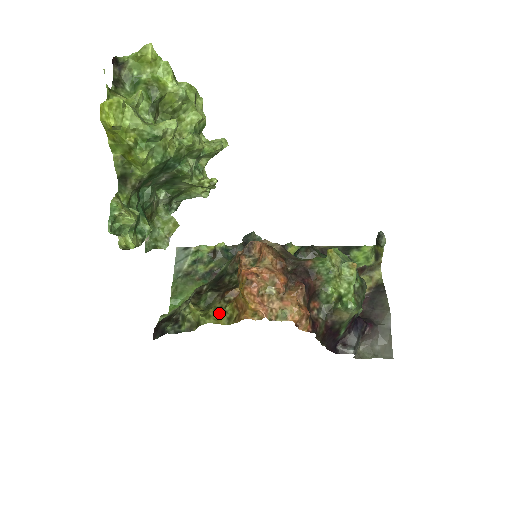
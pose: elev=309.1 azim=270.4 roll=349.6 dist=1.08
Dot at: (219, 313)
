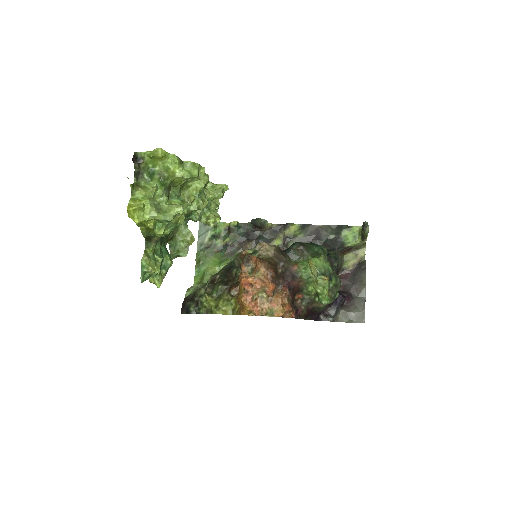
Dot at: (226, 305)
